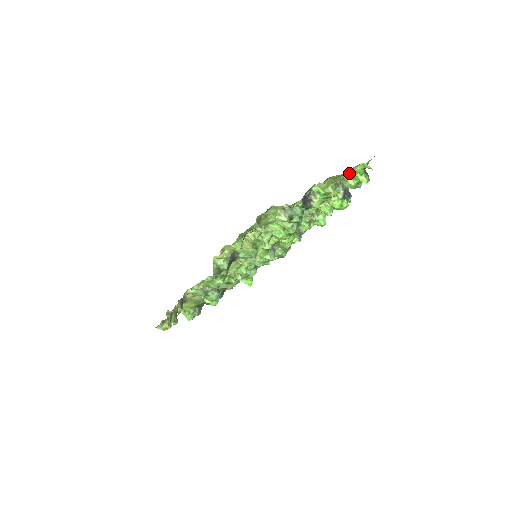
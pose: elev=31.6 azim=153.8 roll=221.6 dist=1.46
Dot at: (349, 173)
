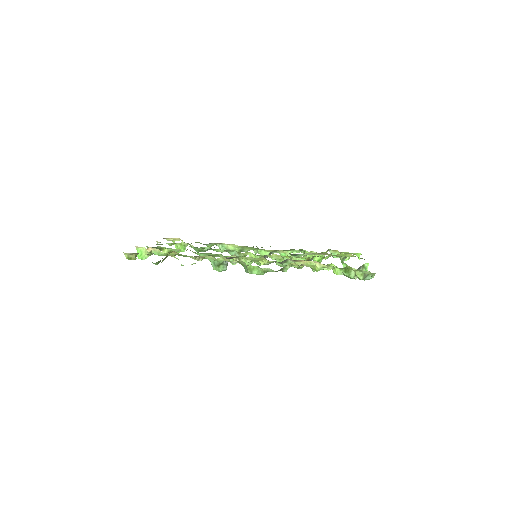
Dot at: occluded
